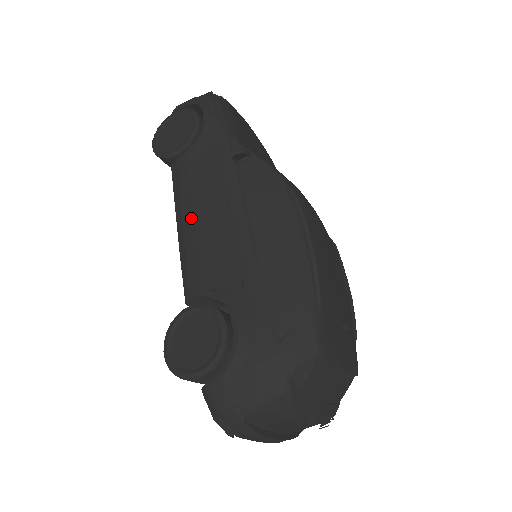
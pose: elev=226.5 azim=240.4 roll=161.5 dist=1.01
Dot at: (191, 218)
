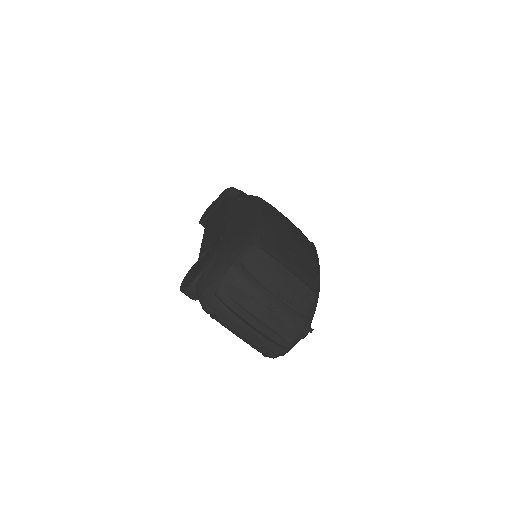
Dot at: (207, 231)
